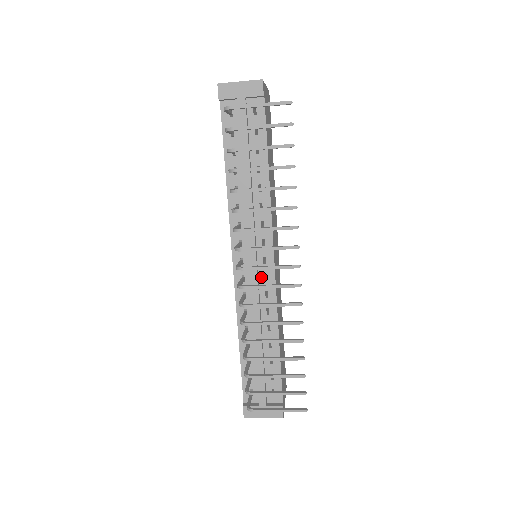
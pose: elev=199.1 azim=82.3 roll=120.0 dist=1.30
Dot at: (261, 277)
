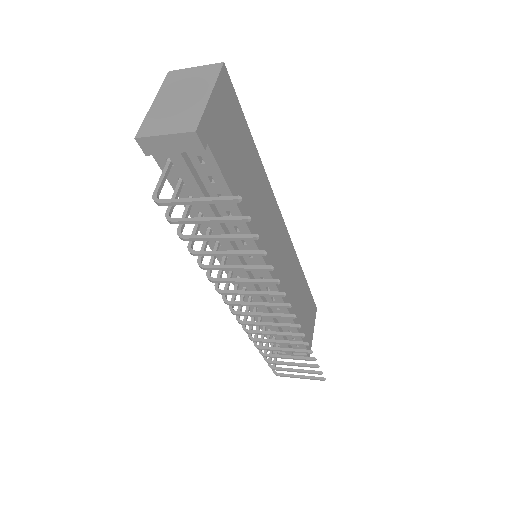
Dot at: (263, 289)
